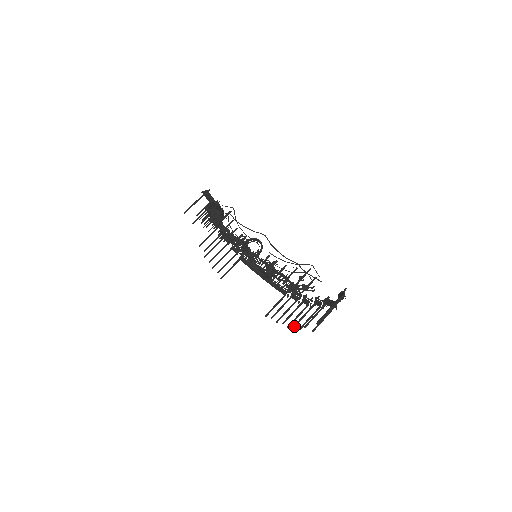
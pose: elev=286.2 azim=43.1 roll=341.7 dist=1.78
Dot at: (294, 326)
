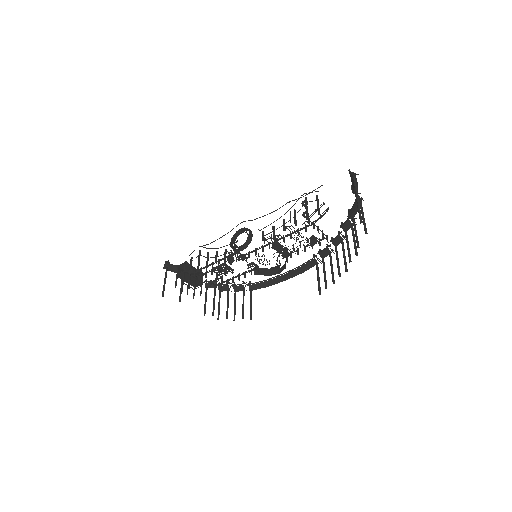
Dot at: occluded
